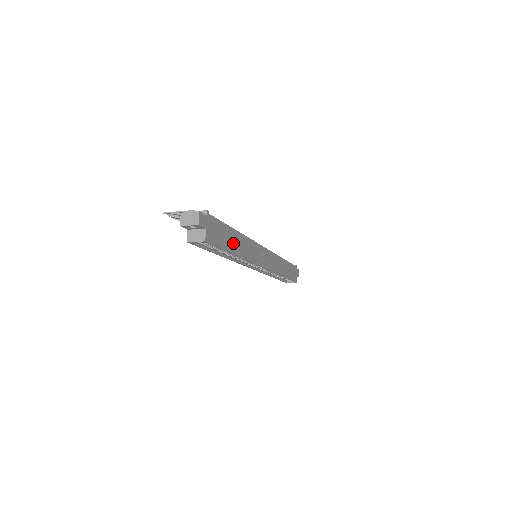
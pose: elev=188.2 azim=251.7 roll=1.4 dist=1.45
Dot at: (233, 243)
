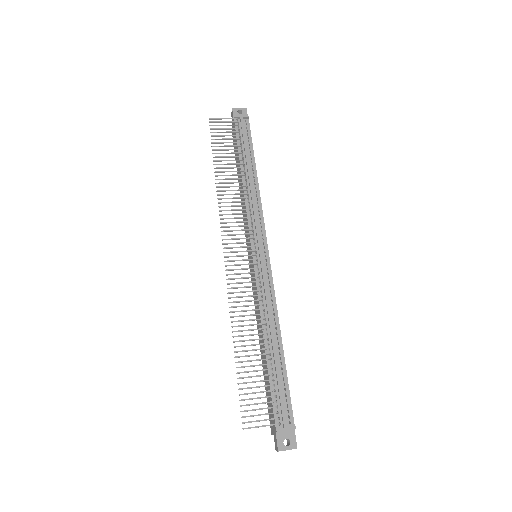
Dot at: occluded
